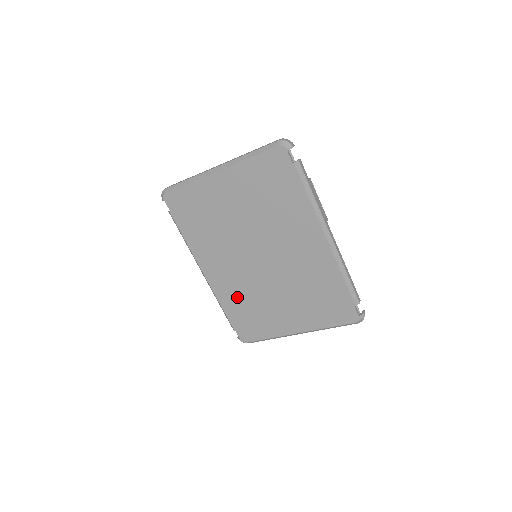
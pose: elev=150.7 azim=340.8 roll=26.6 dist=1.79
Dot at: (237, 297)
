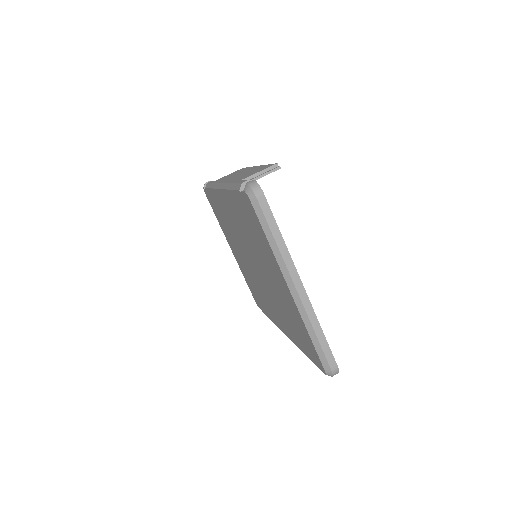
Dot at: (223, 213)
